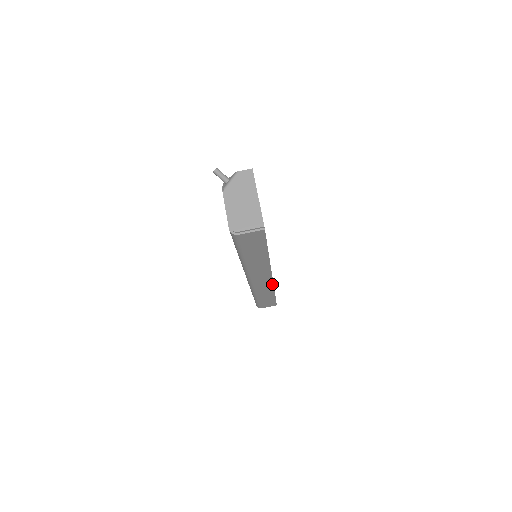
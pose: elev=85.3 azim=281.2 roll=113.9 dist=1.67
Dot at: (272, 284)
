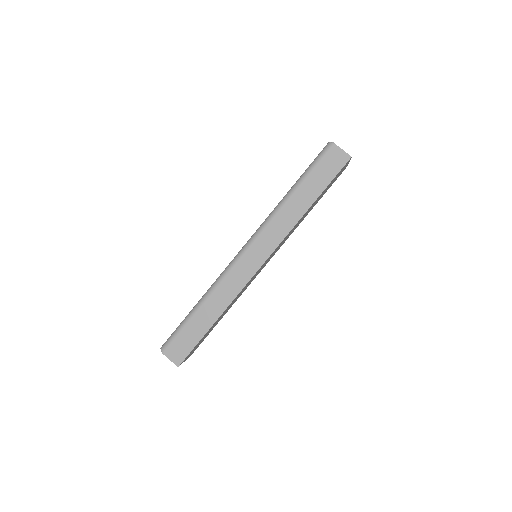
Dot at: (245, 284)
